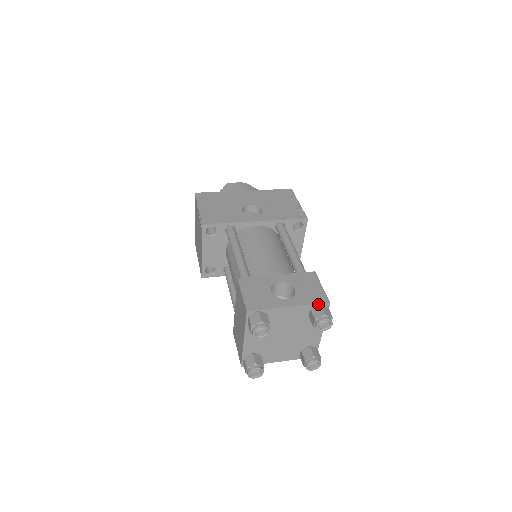
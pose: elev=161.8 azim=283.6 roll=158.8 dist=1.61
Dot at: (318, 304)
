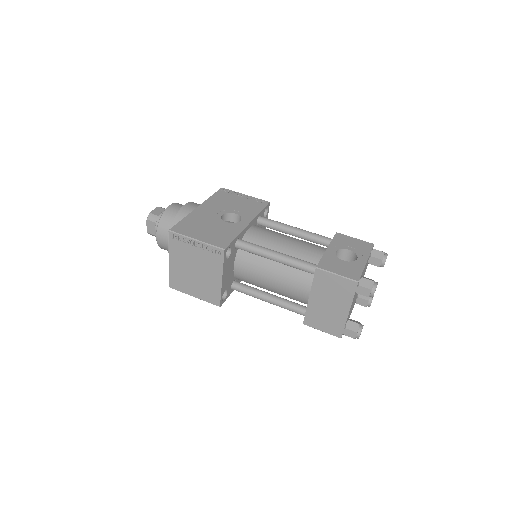
Dot at: (372, 249)
